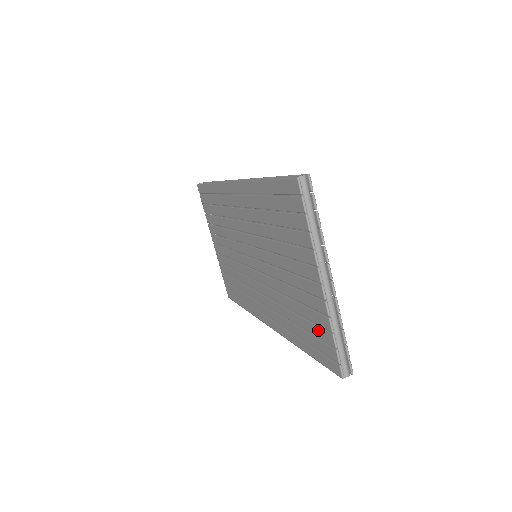
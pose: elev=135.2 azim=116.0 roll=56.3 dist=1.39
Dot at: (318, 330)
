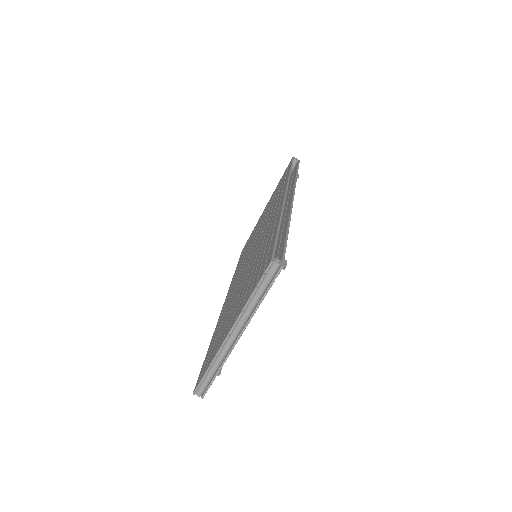
Dot at: (213, 352)
